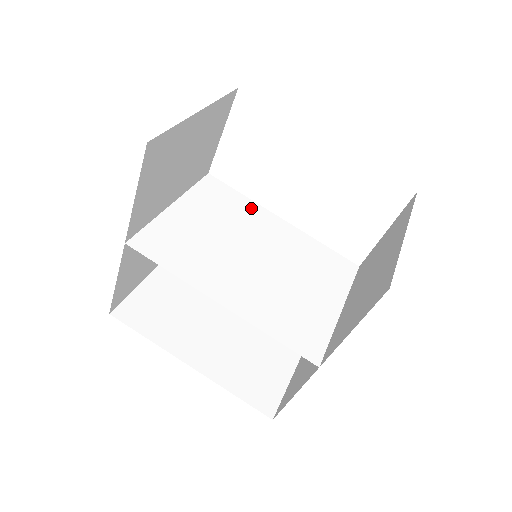
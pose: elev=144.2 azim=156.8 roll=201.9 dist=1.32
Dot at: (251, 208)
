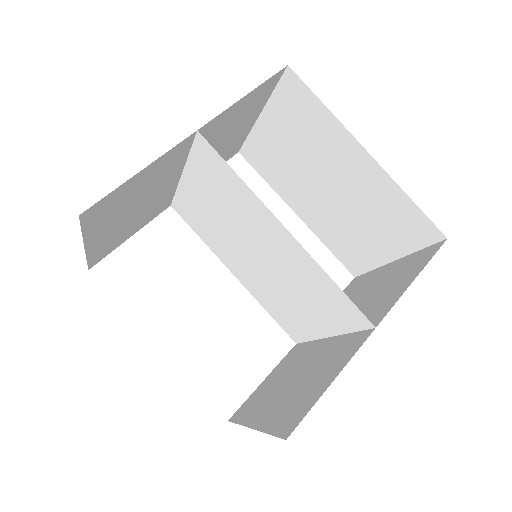
Dot at: (214, 246)
